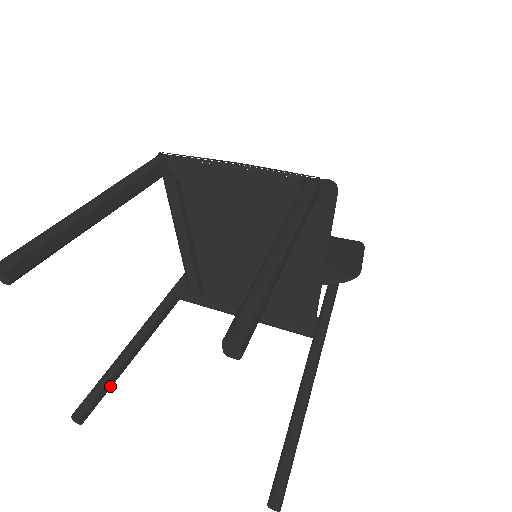
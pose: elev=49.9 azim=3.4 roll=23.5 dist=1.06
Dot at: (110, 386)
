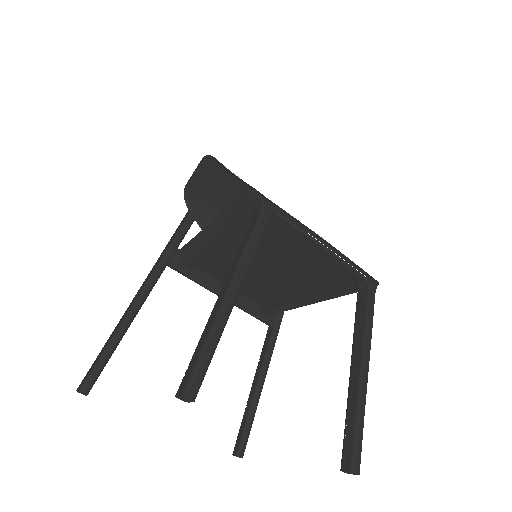
Dot at: (109, 357)
